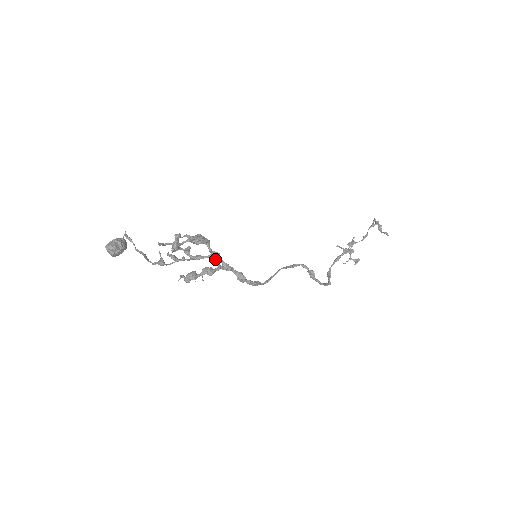
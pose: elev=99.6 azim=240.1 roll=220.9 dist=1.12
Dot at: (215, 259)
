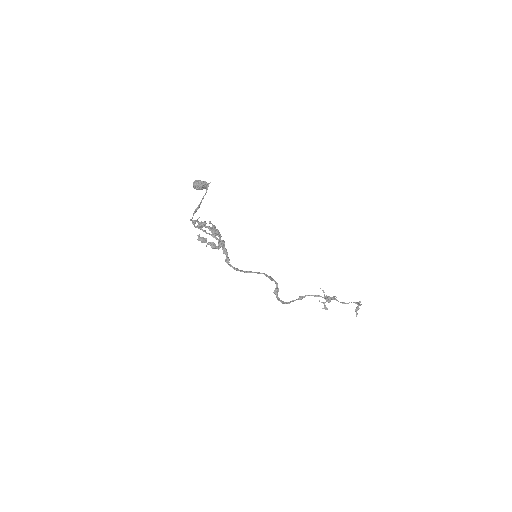
Dot at: (219, 244)
